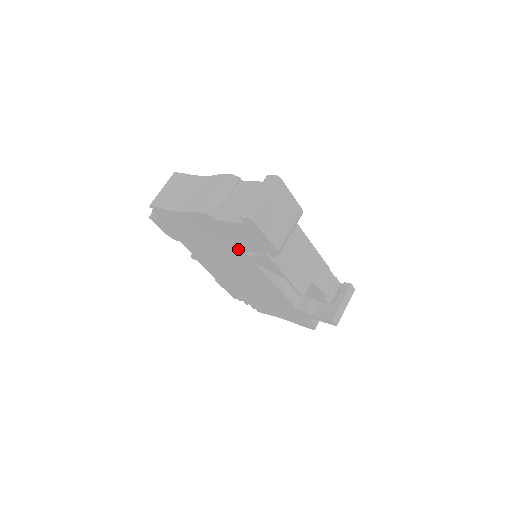
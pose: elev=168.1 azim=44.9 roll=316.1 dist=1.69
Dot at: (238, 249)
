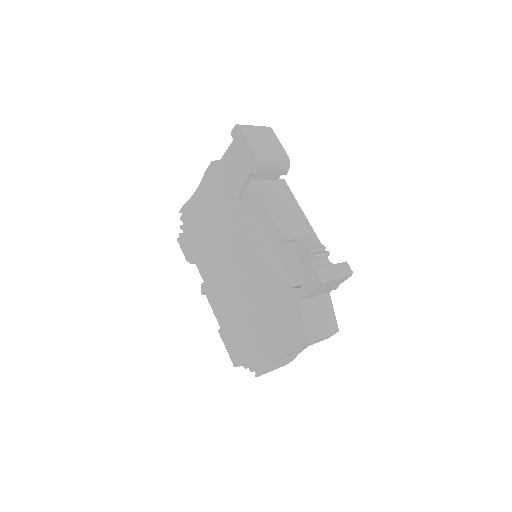
Dot at: (232, 202)
